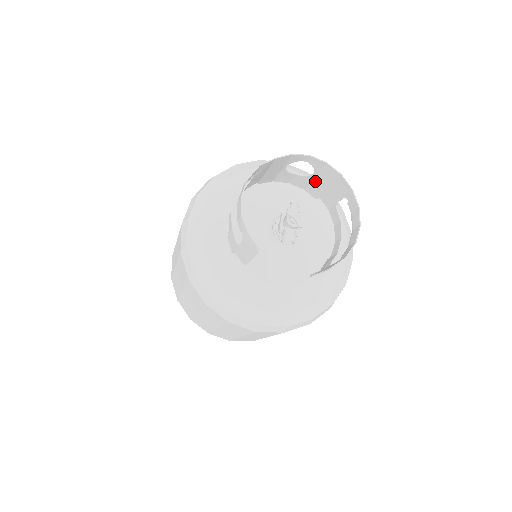
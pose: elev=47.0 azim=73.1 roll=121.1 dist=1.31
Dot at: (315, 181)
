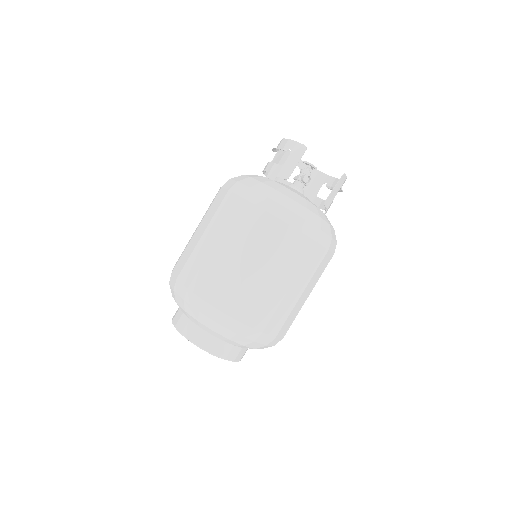
Dot at: occluded
